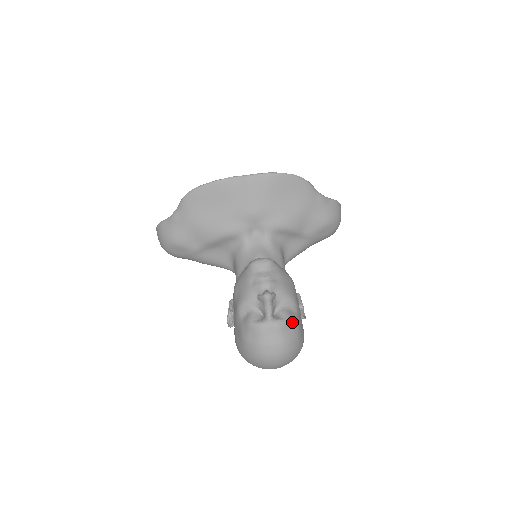
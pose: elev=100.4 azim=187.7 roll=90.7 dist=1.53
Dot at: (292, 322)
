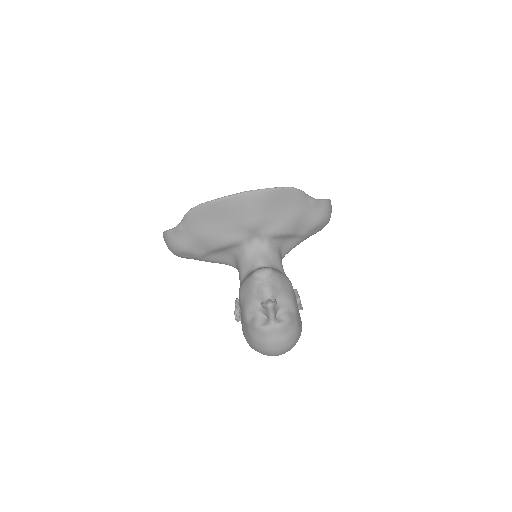
Dot at: (292, 322)
